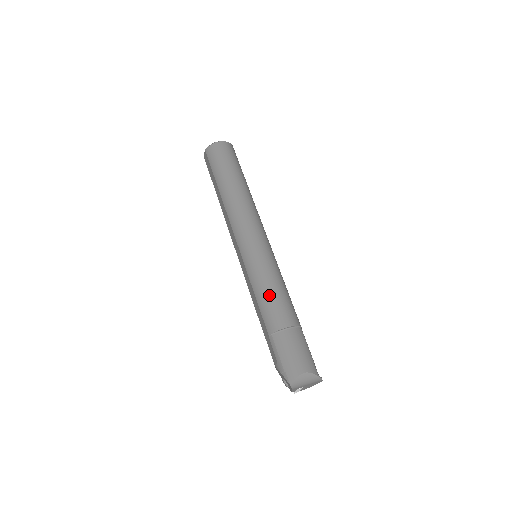
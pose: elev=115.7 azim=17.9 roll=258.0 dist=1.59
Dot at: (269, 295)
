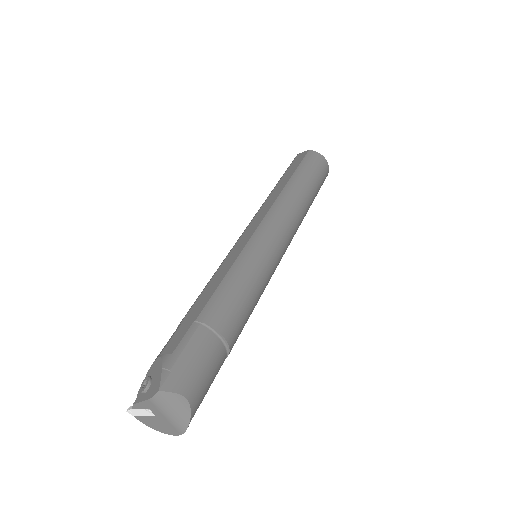
Dot at: (241, 291)
